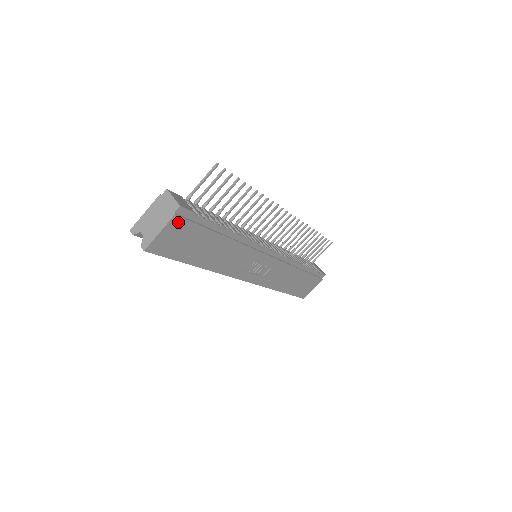
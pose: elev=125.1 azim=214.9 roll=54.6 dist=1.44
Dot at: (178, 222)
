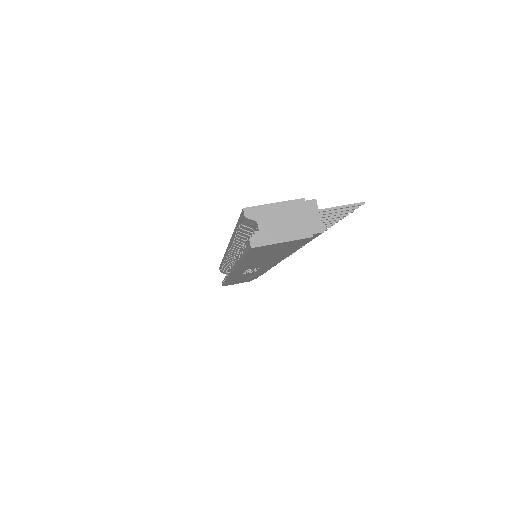
Dot at: (301, 240)
